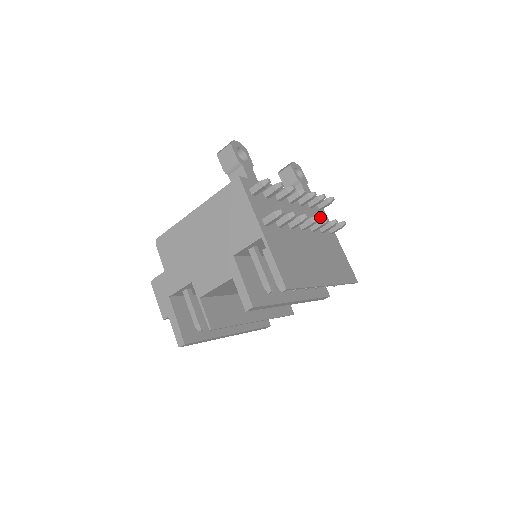
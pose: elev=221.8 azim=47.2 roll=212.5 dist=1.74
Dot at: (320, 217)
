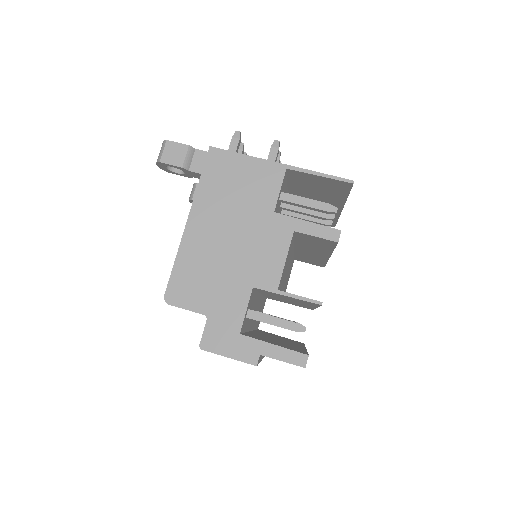
Dot at: occluded
